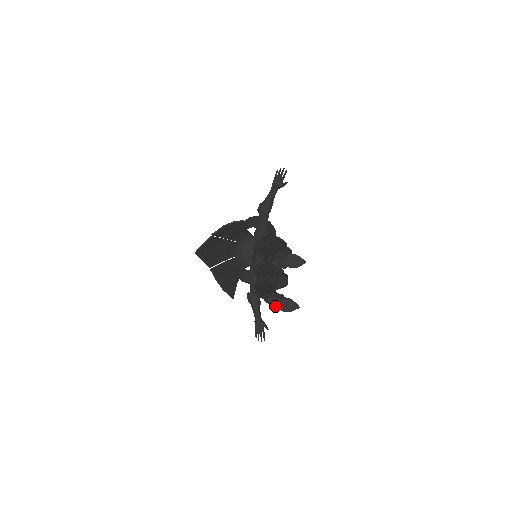
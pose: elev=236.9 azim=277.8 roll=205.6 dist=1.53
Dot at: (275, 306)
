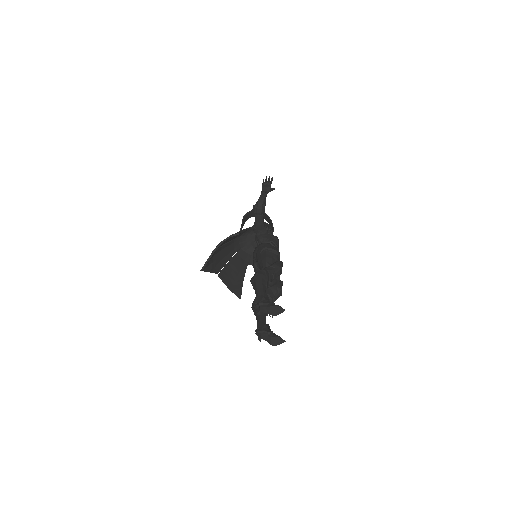
Dot at: (266, 340)
